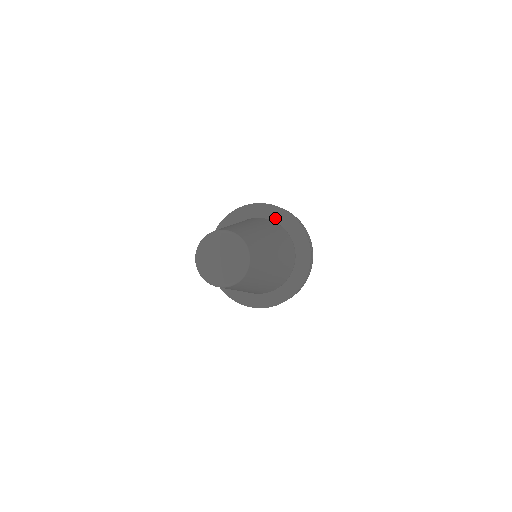
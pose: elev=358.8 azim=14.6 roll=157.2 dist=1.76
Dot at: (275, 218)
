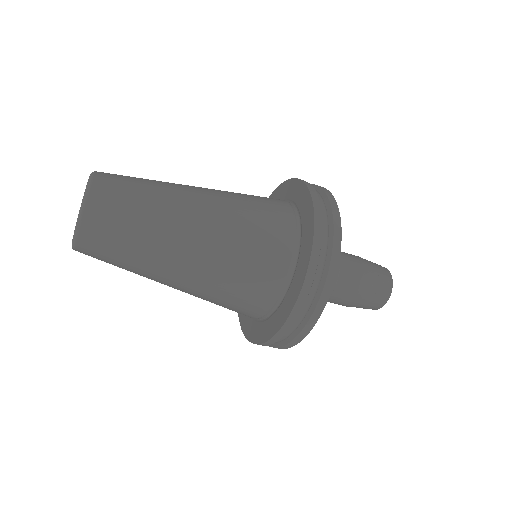
Dot at: occluded
